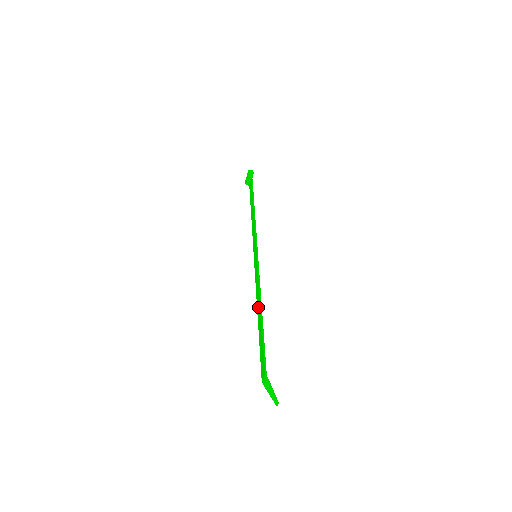
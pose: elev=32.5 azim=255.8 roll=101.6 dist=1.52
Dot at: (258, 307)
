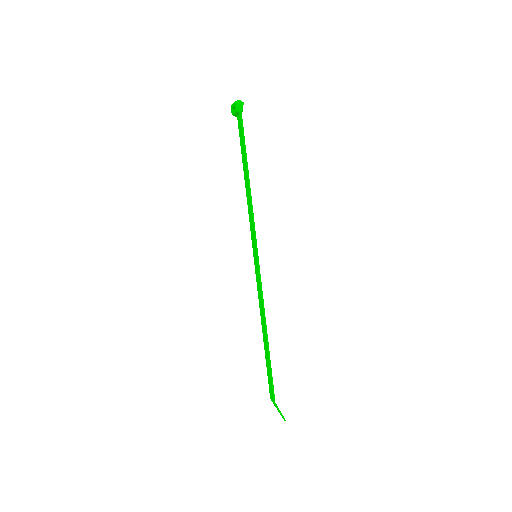
Dot at: (263, 325)
